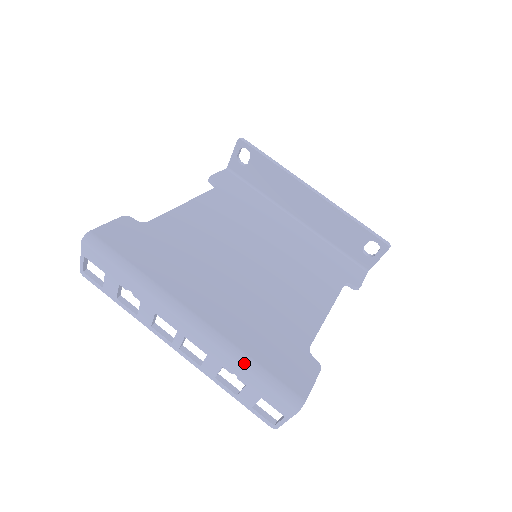
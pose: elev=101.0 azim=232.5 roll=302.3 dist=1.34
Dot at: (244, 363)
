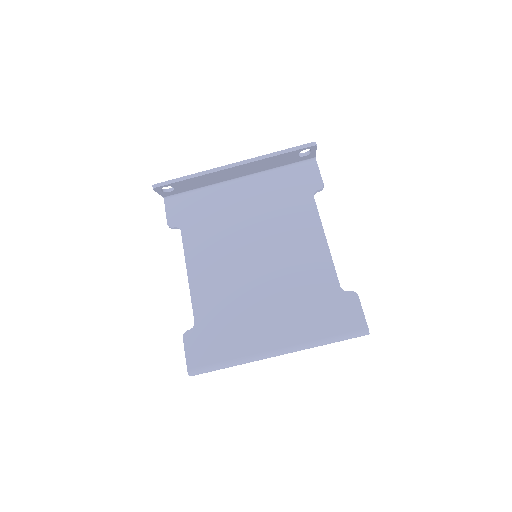
Dot at: (323, 344)
